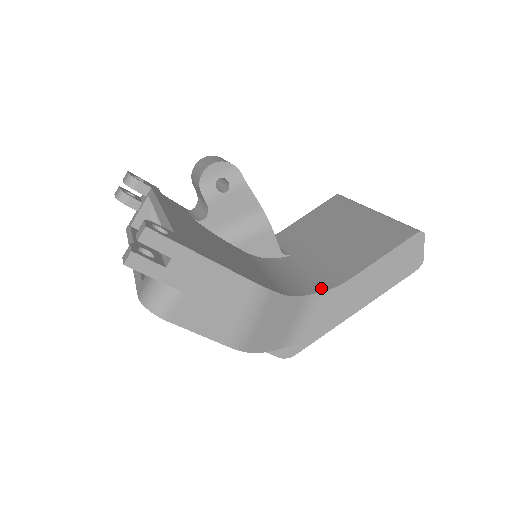
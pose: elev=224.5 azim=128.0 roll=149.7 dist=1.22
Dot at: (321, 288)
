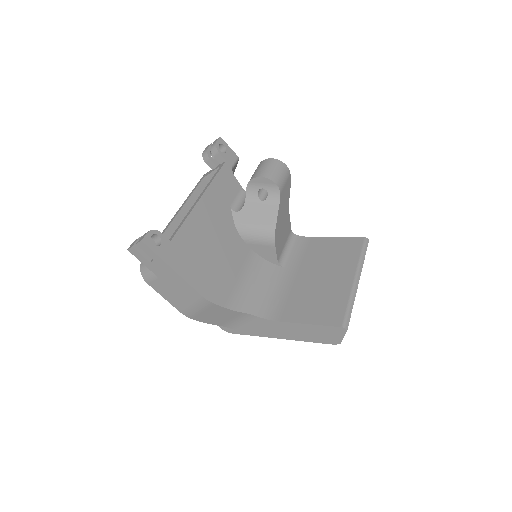
Dot at: (261, 313)
